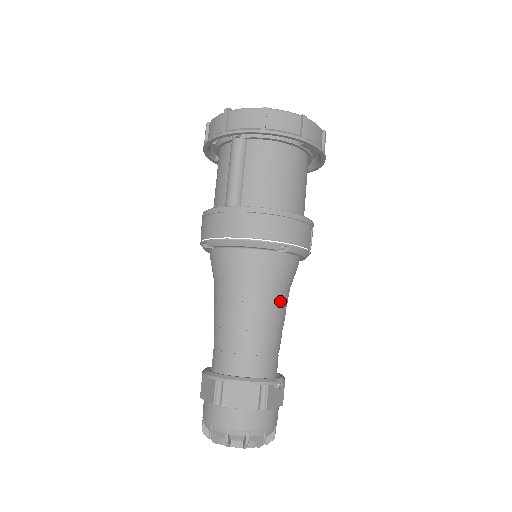
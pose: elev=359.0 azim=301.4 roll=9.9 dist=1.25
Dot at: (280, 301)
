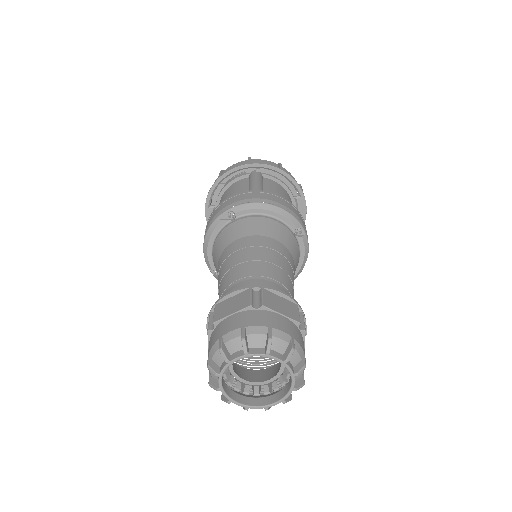
Dot at: (294, 272)
